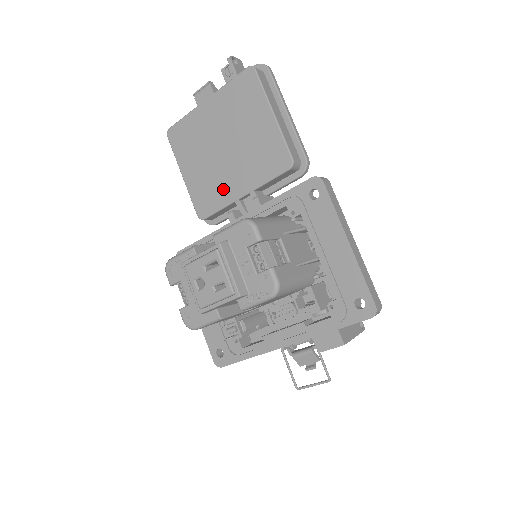
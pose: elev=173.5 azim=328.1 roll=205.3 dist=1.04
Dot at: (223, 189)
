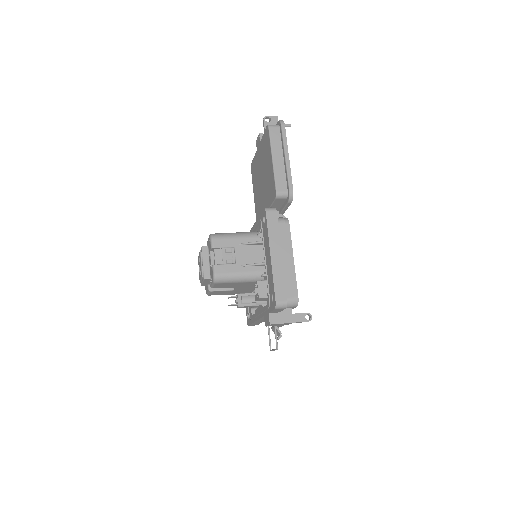
Dot at: (262, 207)
